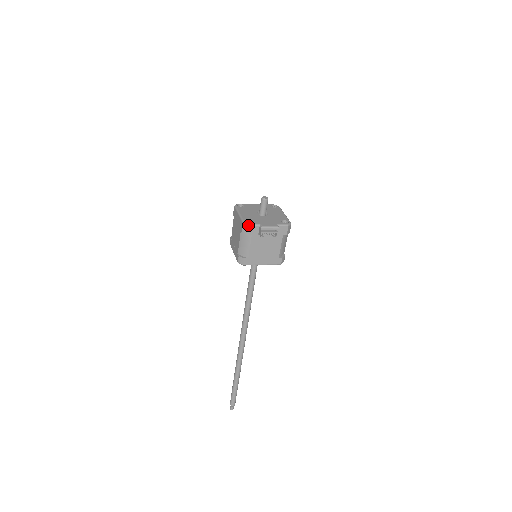
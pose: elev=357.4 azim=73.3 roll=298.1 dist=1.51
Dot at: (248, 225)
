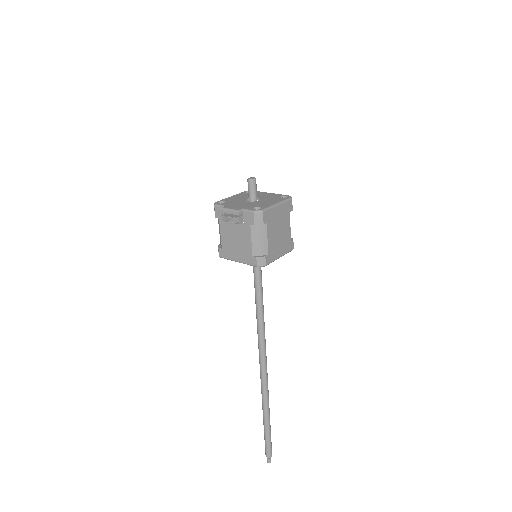
Dot at: (214, 205)
